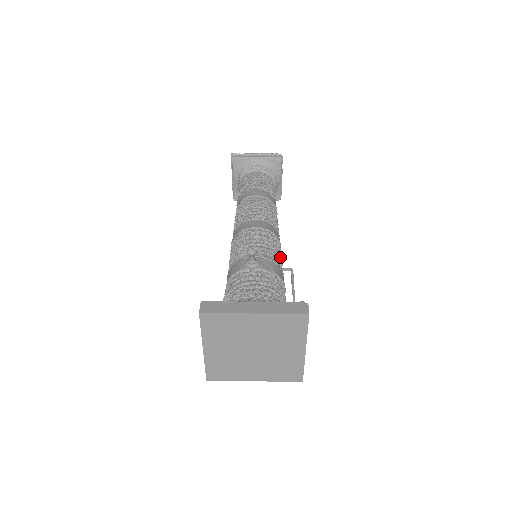
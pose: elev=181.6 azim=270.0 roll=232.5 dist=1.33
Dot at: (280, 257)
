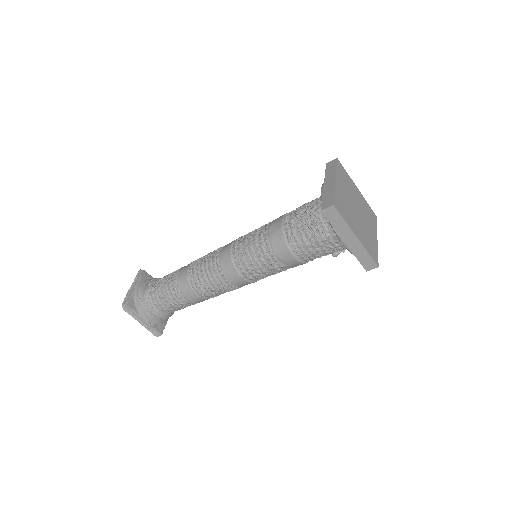
Dot at: occluded
